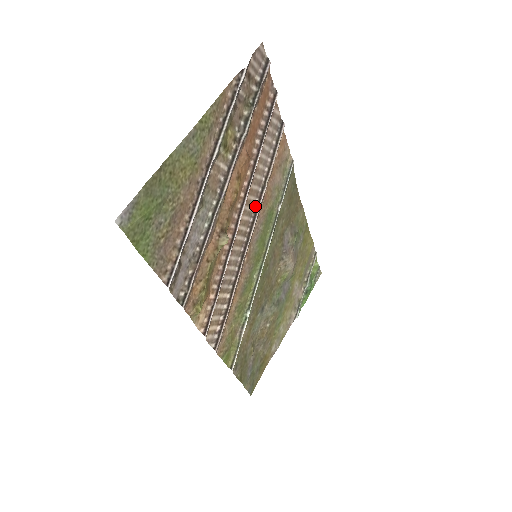
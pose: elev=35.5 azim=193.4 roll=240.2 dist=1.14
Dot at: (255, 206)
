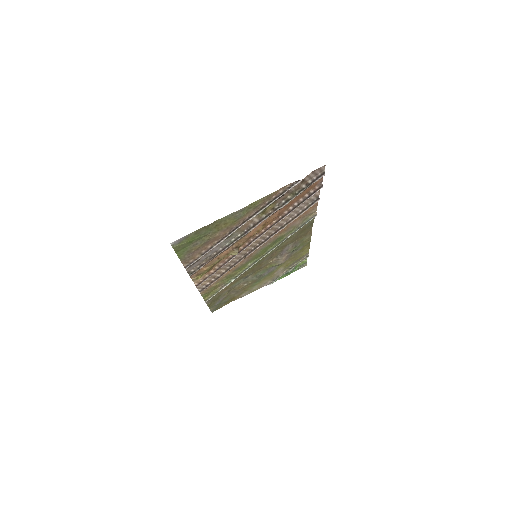
Dot at: (270, 234)
